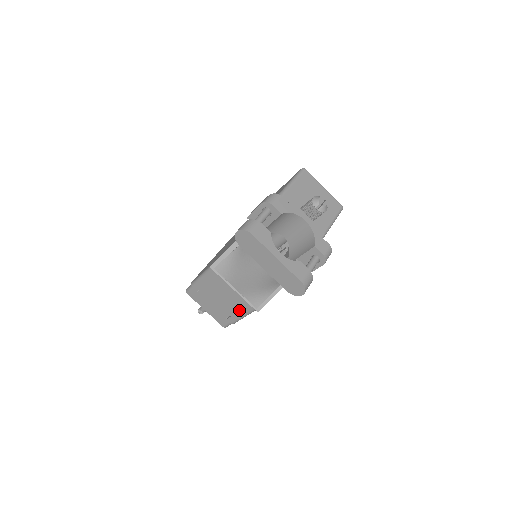
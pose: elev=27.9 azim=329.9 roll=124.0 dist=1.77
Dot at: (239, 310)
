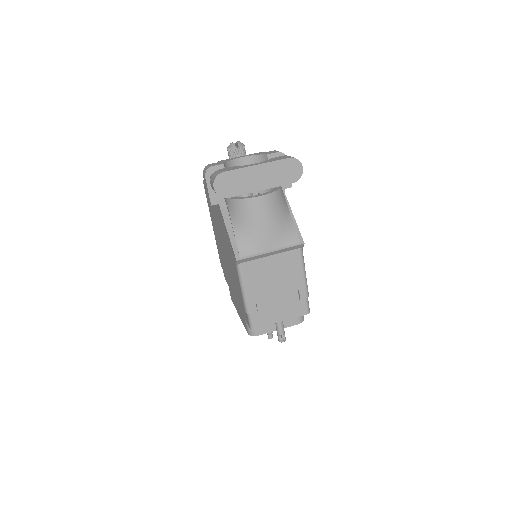
Dot at: (295, 272)
